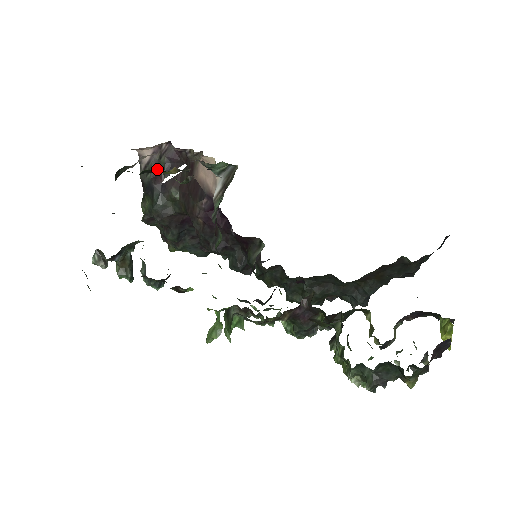
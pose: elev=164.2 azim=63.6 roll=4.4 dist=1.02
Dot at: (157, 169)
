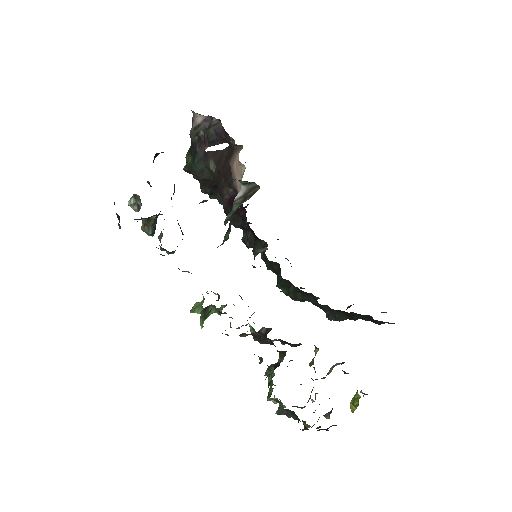
Dot at: (204, 135)
